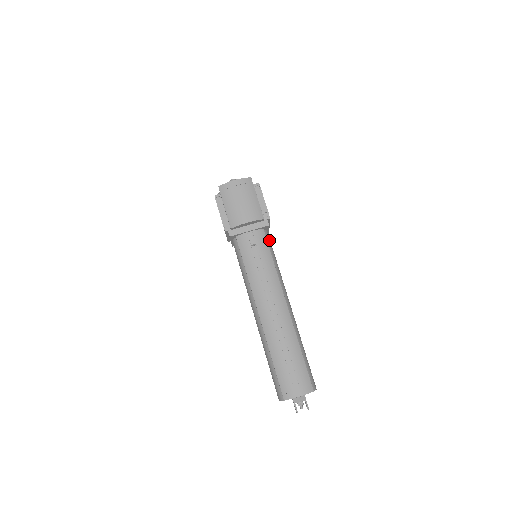
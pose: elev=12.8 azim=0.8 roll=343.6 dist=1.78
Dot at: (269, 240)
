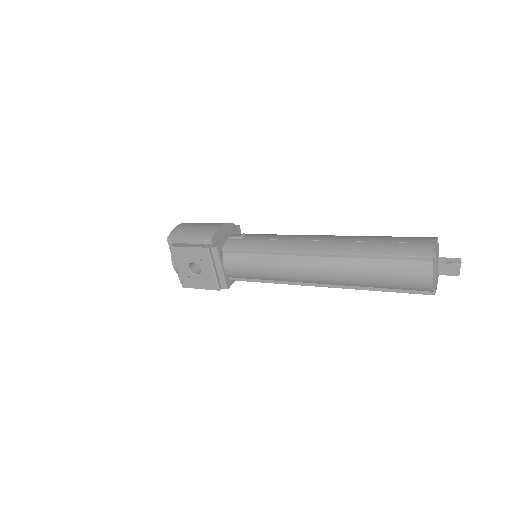
Dot at: occluded
